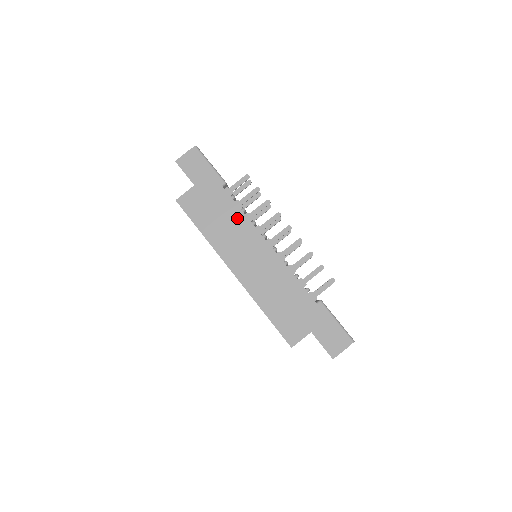
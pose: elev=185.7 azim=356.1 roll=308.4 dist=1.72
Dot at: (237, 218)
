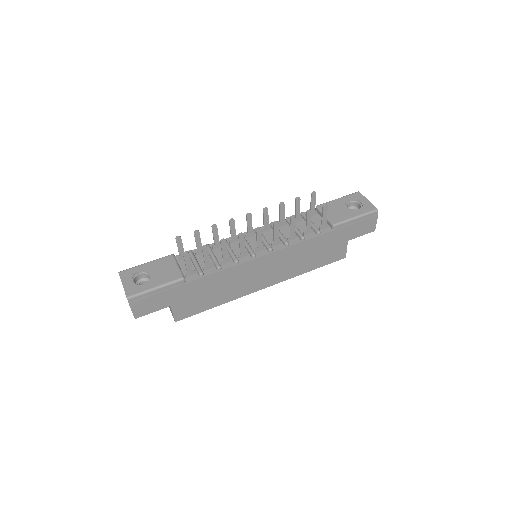
Dot at: (225, 276)
